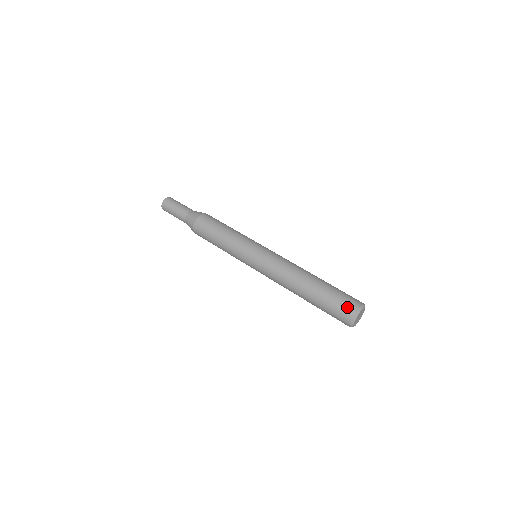
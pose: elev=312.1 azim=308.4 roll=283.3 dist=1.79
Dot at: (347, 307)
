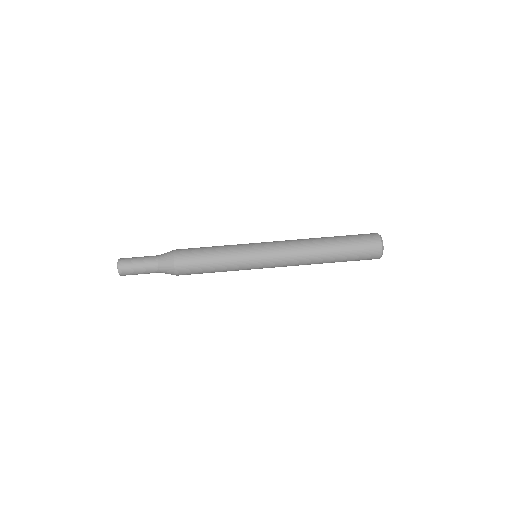
Dot at: (371, 242)
